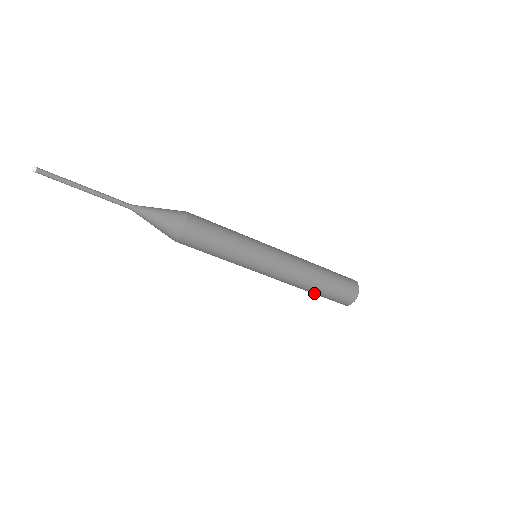
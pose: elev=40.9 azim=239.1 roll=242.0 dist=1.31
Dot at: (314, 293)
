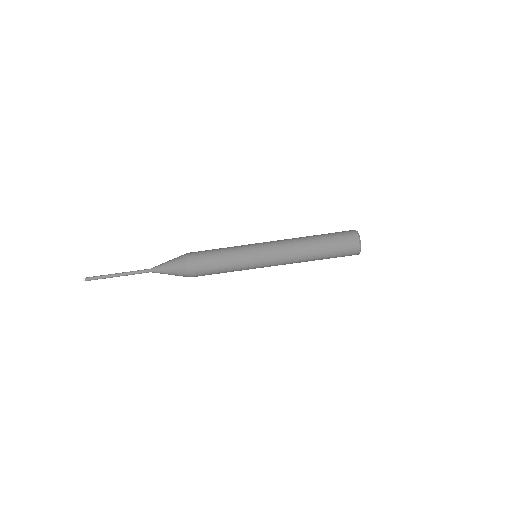
Dot at: (320, 245)
